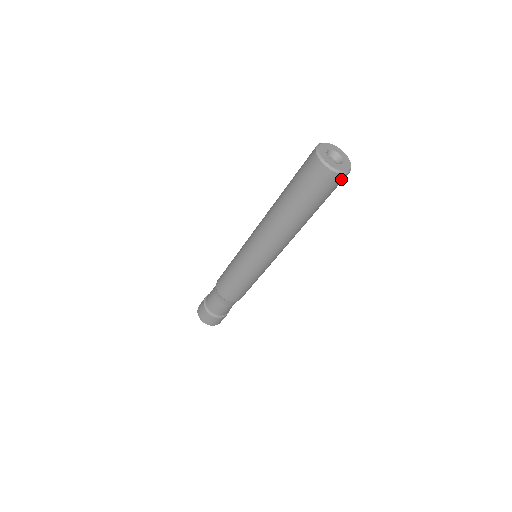
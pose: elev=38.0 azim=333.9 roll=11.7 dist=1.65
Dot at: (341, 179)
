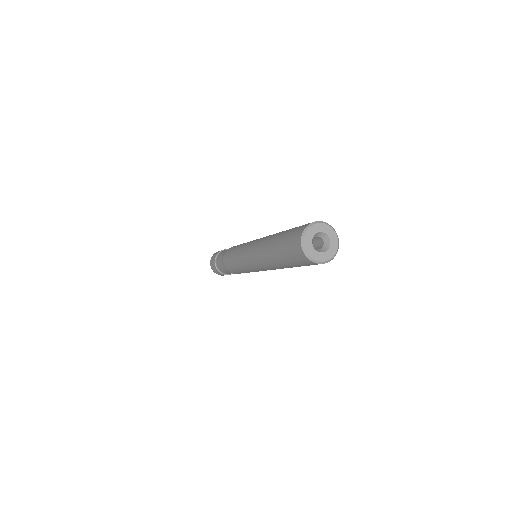
Dot at: occluded
